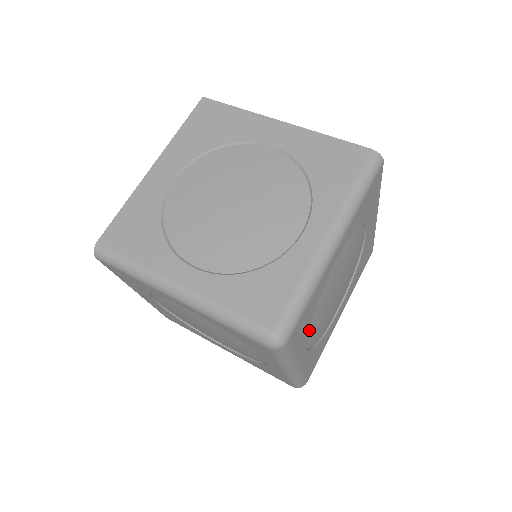
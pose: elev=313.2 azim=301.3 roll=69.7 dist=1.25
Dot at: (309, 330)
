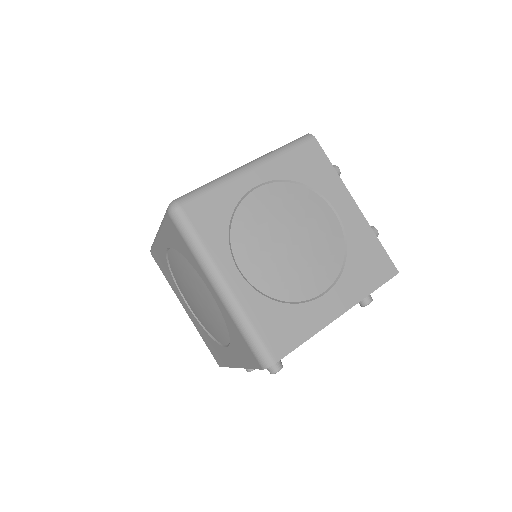
Dot at: (235, 245)
